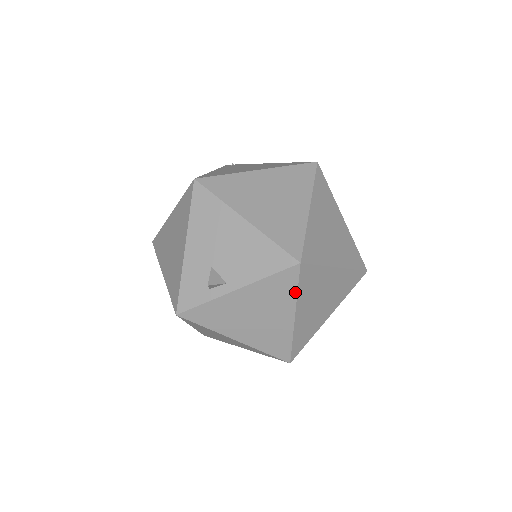
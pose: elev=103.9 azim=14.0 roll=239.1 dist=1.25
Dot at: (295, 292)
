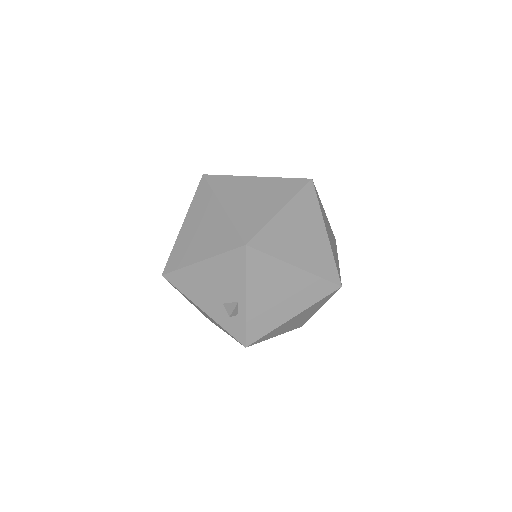
Dot at: (271, 258)
